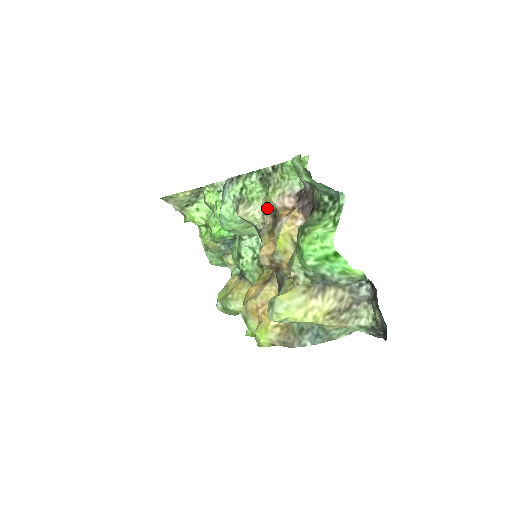
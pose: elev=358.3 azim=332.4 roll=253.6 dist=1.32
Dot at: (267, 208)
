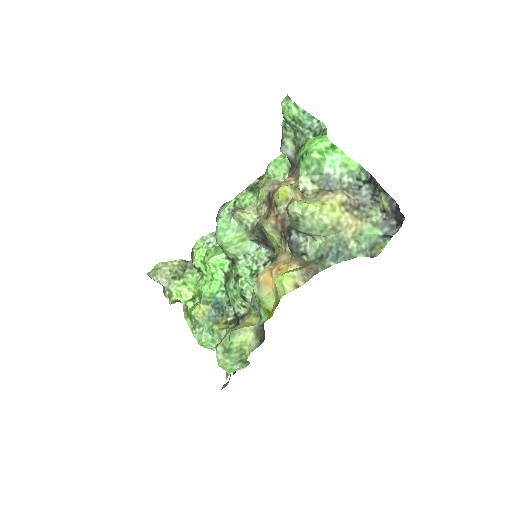
Dot at: (260, 203)
